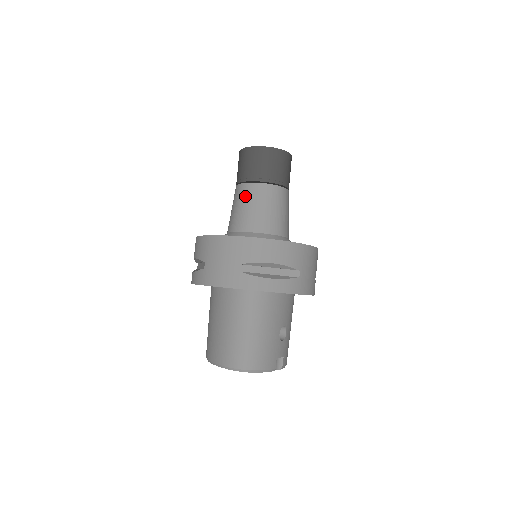
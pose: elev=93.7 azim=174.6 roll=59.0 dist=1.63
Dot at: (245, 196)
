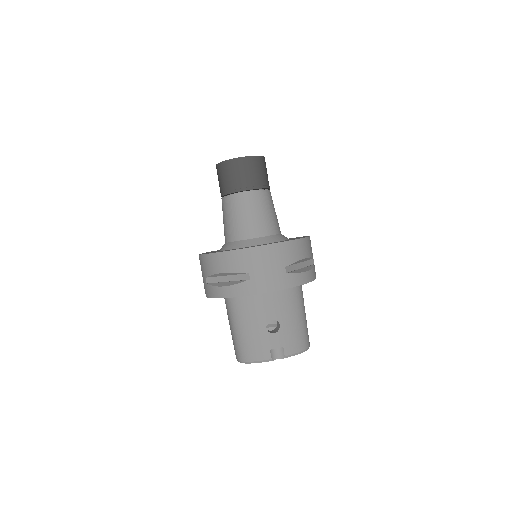
Dot at: (222, 210)
